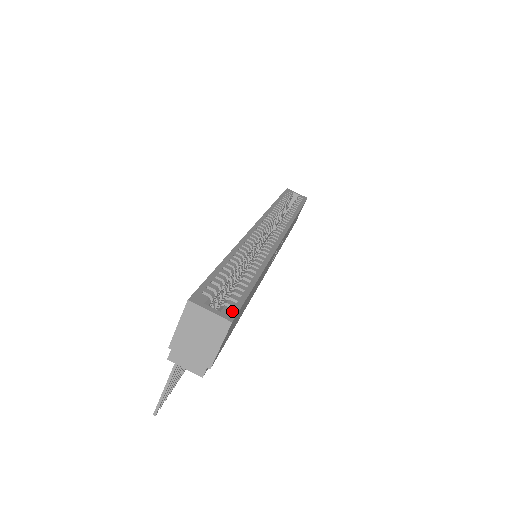
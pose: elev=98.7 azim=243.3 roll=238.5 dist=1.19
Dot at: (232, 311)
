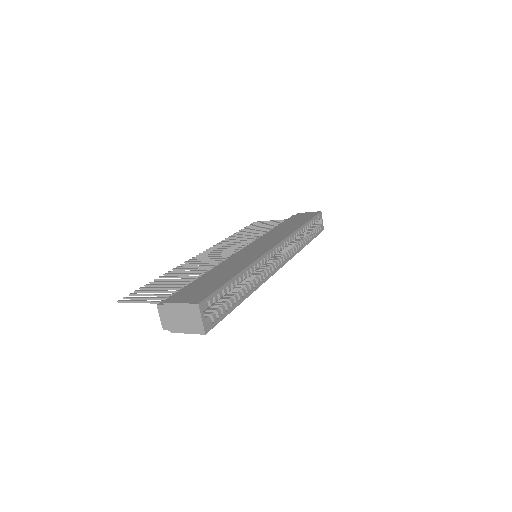
Dot at: (211, 325)
